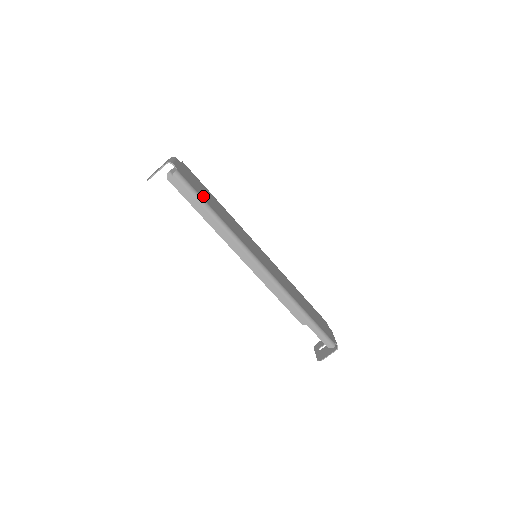
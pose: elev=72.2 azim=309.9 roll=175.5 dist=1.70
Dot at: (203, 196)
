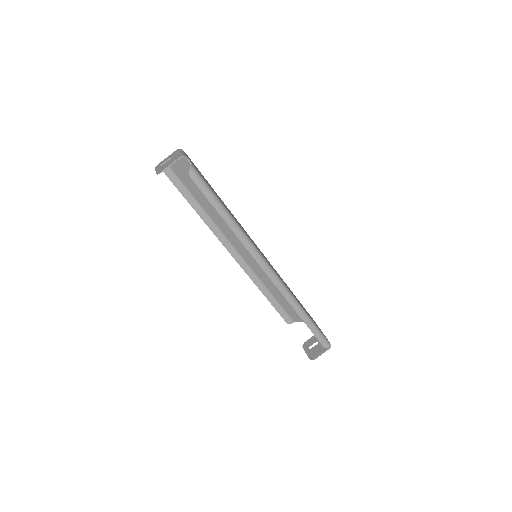
Dot at: occluded
